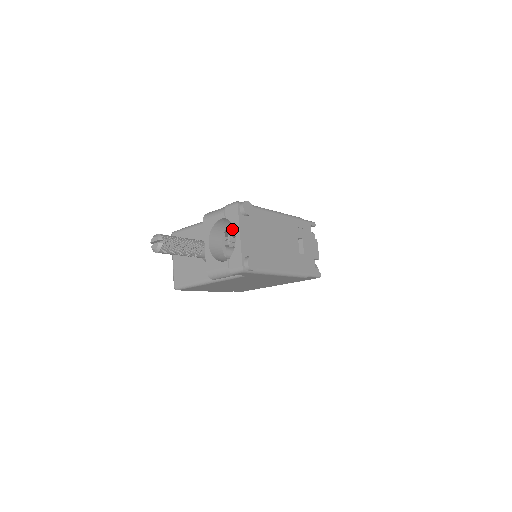
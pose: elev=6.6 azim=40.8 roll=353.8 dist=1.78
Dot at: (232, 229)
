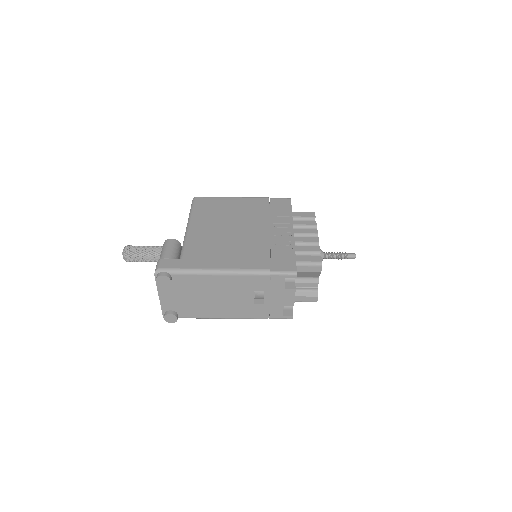
Dot at: occluded
